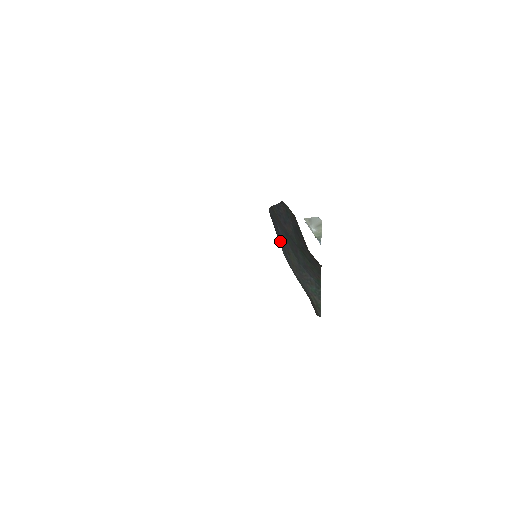
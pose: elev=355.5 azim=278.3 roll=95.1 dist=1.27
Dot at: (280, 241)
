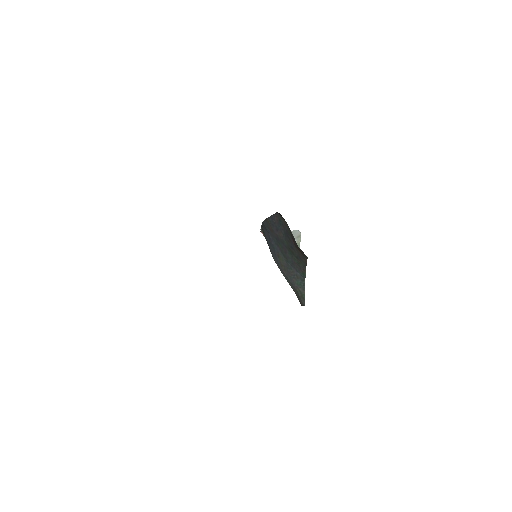
Dot at: (271, 247)
